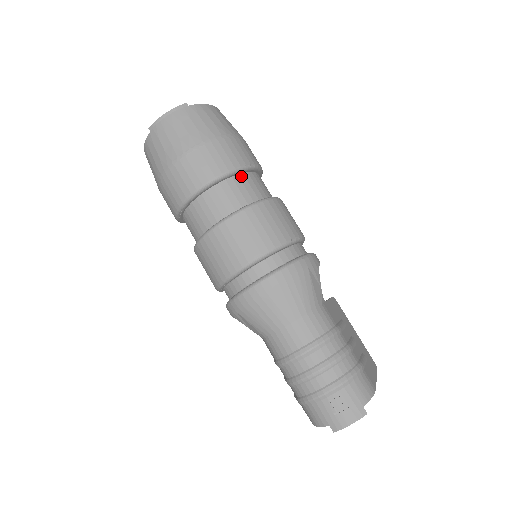
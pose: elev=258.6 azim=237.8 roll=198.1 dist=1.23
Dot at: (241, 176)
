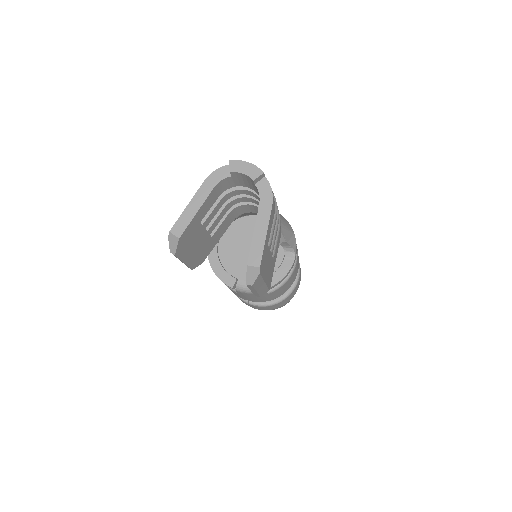
Dot at: occluded
